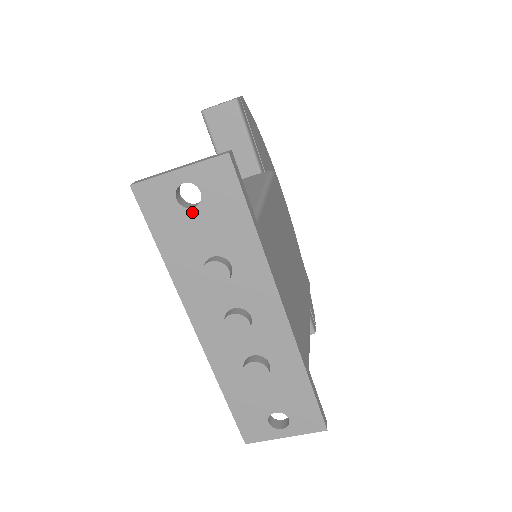
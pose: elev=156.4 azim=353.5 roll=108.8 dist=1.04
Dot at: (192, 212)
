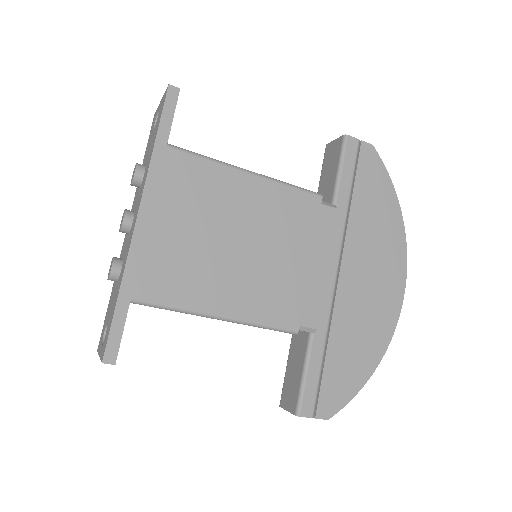
Dot at: occluded
